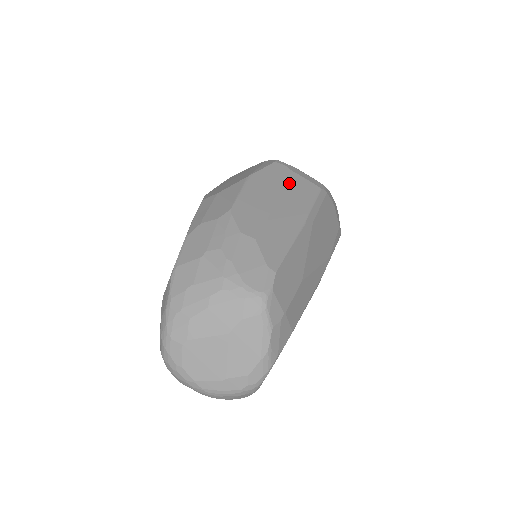
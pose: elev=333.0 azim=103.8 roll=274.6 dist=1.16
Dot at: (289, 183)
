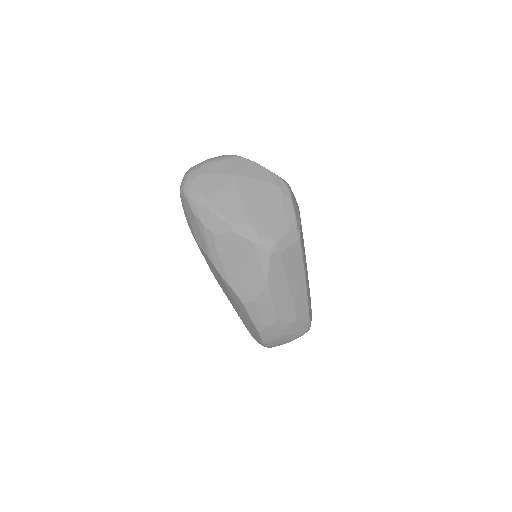
Dot at: (287, 265)
